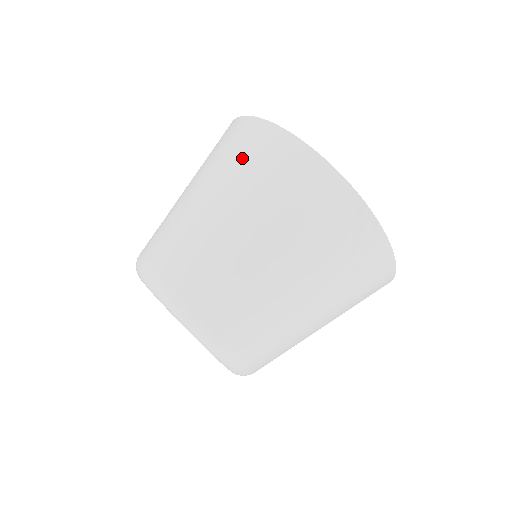
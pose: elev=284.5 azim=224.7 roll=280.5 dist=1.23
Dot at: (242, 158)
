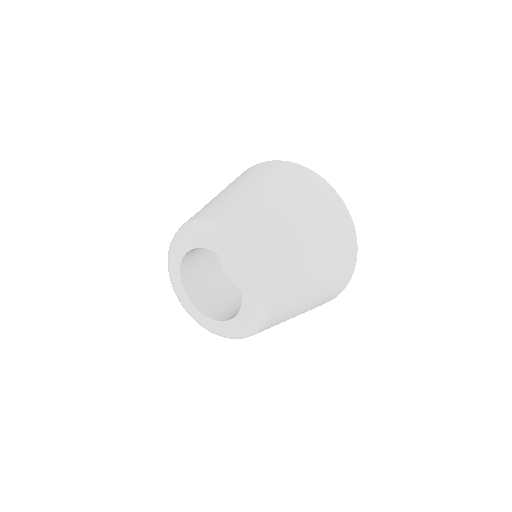
Dot at: (273, 174)
